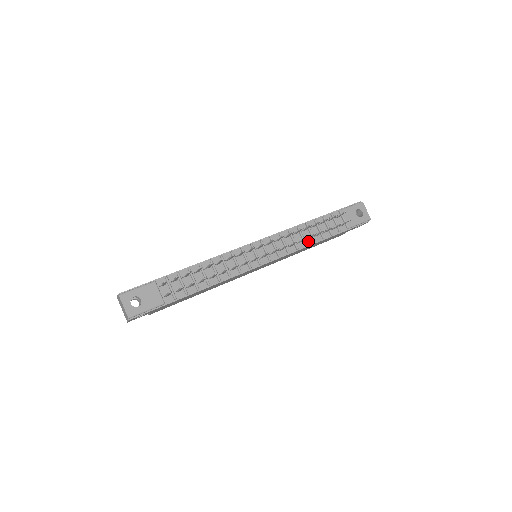
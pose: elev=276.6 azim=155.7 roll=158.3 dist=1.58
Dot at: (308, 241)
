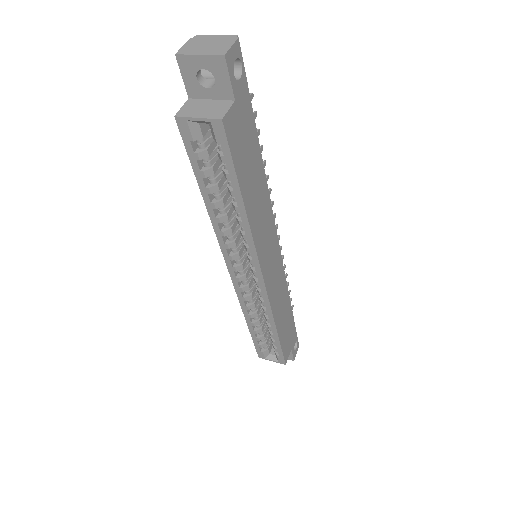
Dot at: occluded
